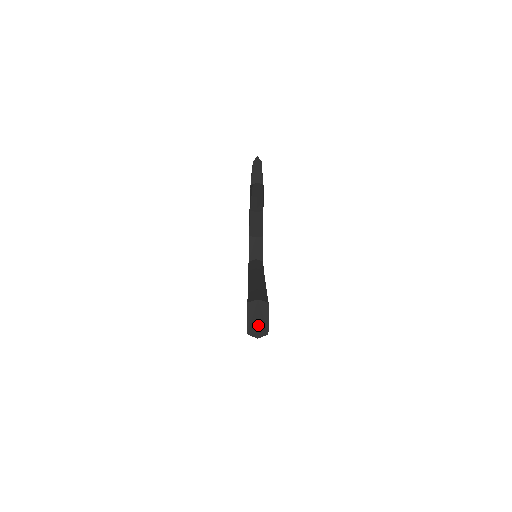
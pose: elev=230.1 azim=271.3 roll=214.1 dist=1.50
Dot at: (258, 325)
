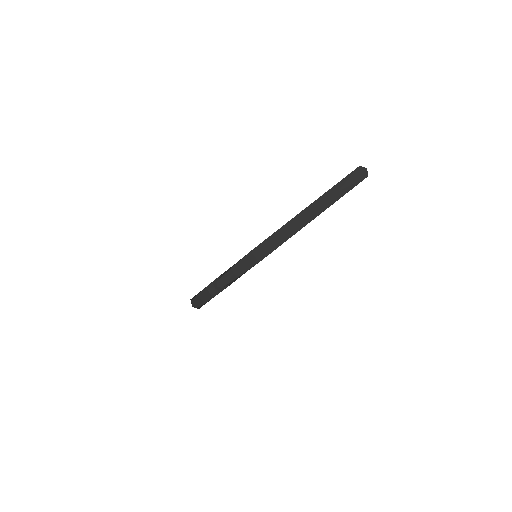
Dot at: occluded
